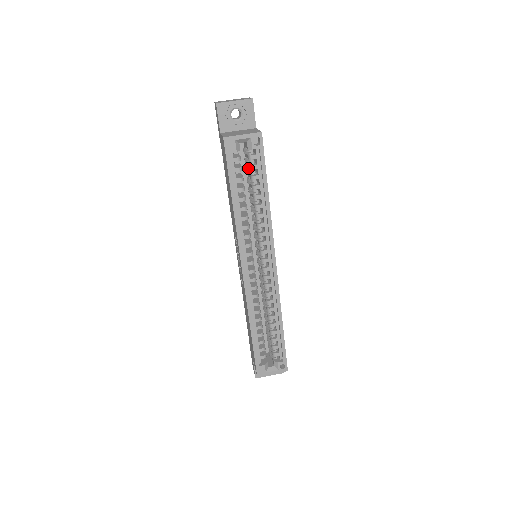
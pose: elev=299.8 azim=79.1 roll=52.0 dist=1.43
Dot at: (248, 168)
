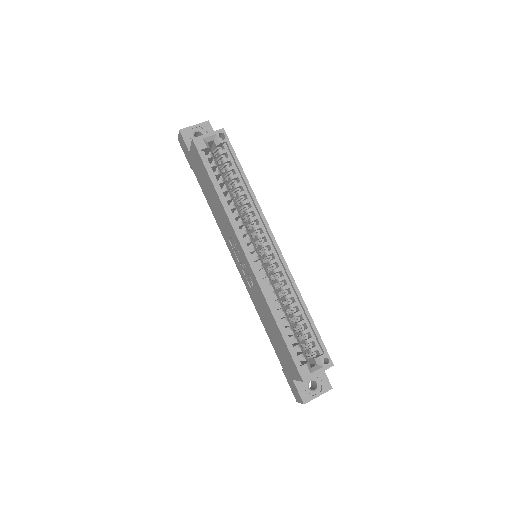
Dot at: occluded
